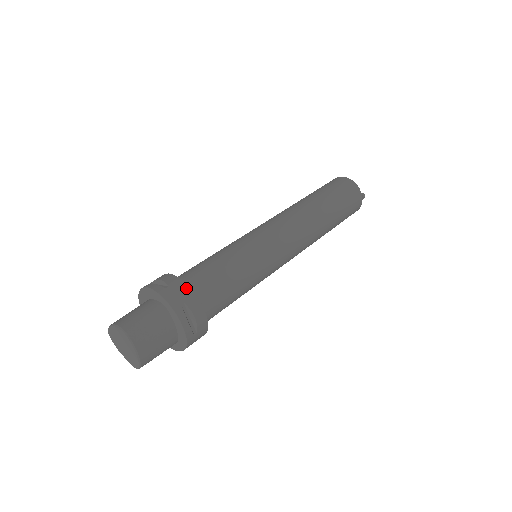
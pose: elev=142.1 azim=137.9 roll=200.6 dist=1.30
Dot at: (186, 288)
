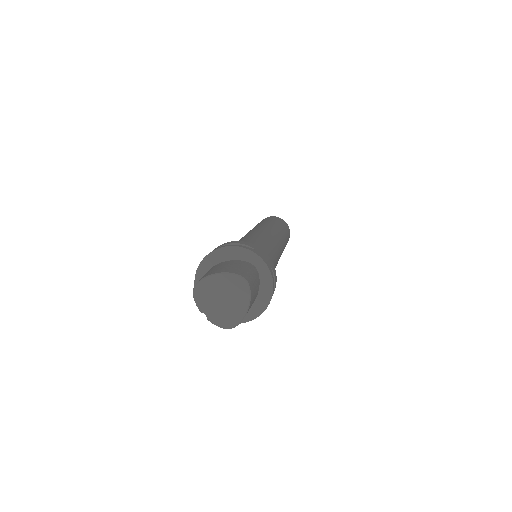
Dot at: (267, 255)
